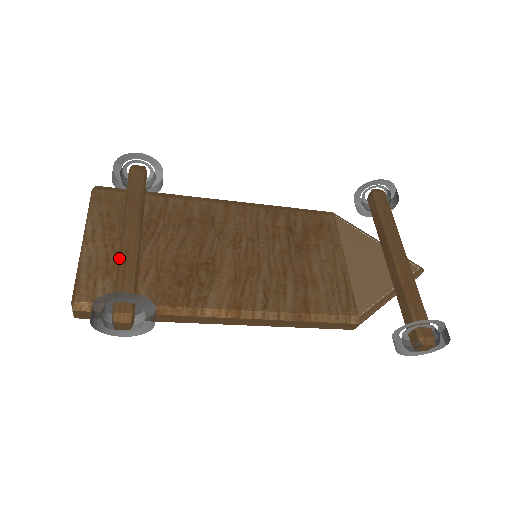
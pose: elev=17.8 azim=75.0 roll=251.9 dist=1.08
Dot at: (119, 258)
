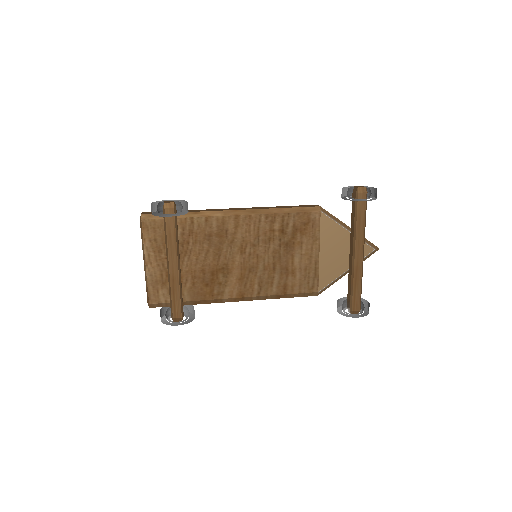
Dot at: (169, 284)
